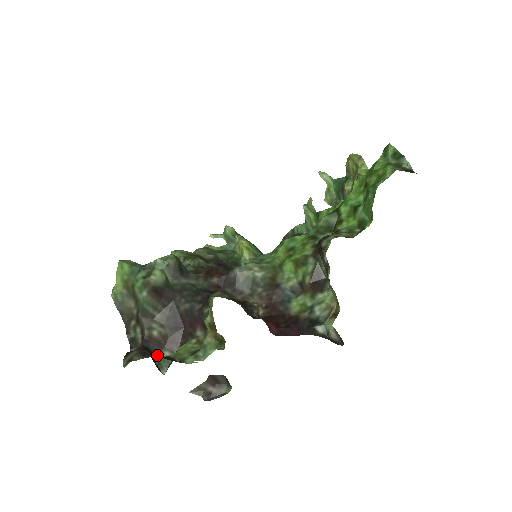
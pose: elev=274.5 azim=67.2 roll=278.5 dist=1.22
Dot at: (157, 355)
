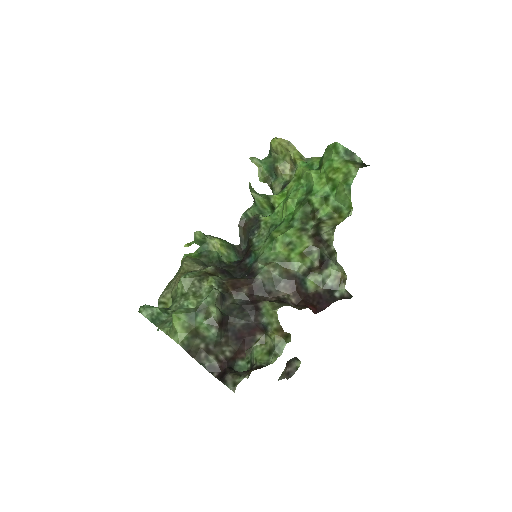
Dot at: (252, 370)
